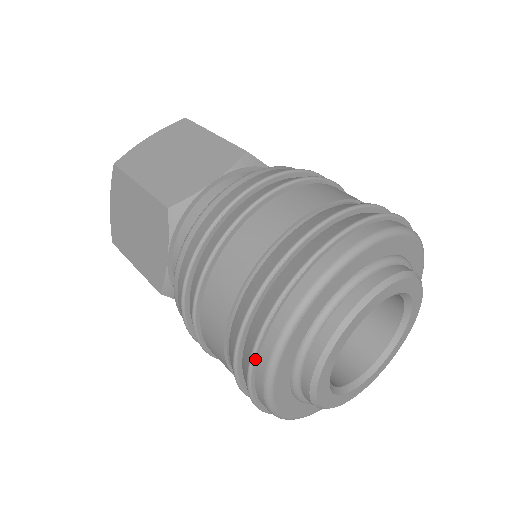
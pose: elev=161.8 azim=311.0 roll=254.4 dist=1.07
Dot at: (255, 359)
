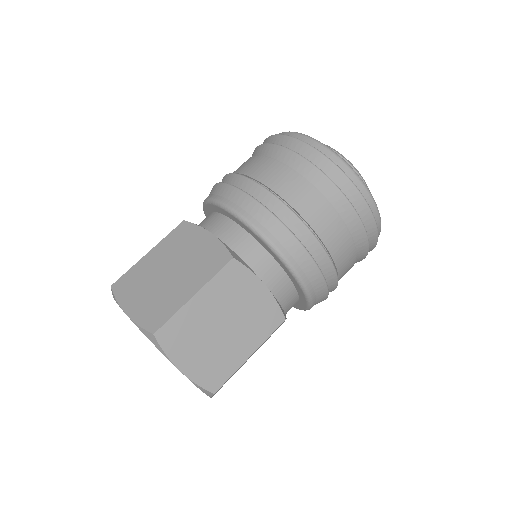
Dot at: (297, 139)
